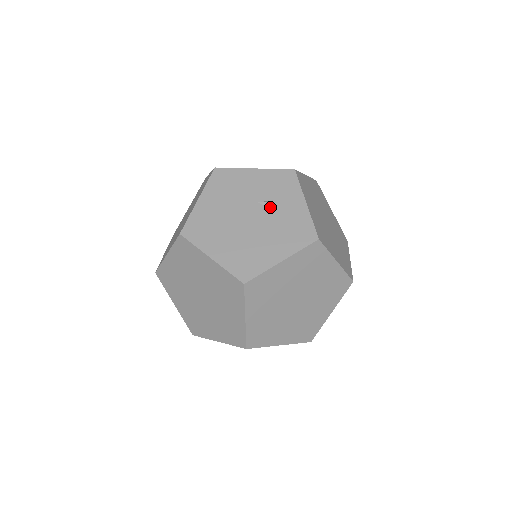
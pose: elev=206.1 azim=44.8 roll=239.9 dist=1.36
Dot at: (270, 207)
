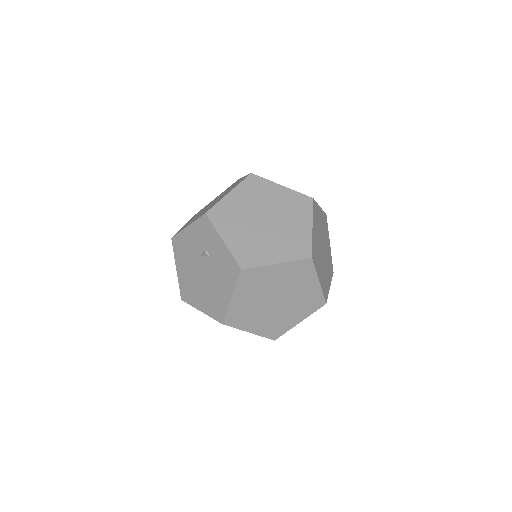
Dot at: (207, 256)
